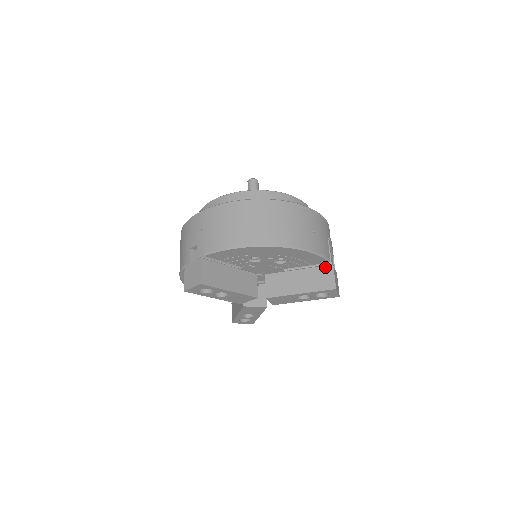
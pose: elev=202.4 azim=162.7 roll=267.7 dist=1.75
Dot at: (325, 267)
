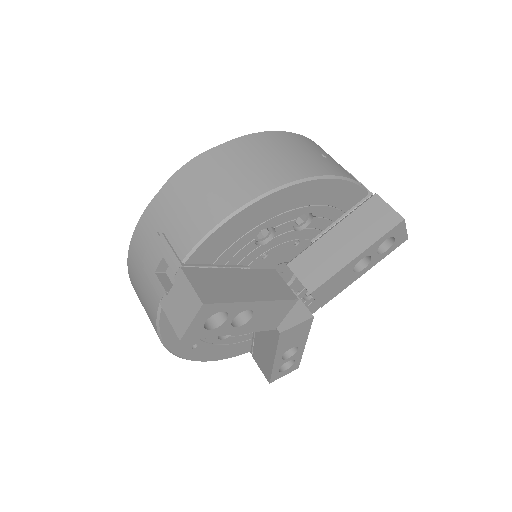
Dot at: (367, 203)
